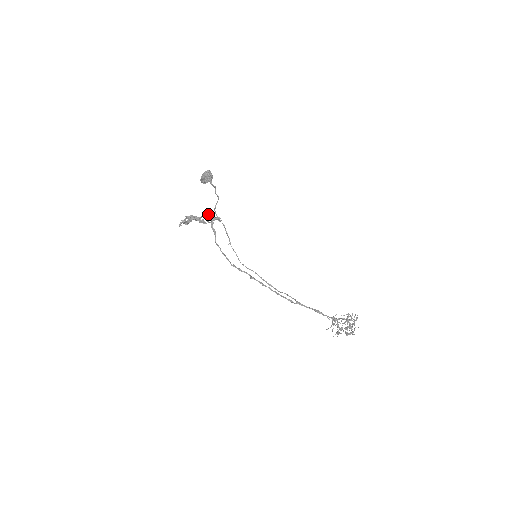
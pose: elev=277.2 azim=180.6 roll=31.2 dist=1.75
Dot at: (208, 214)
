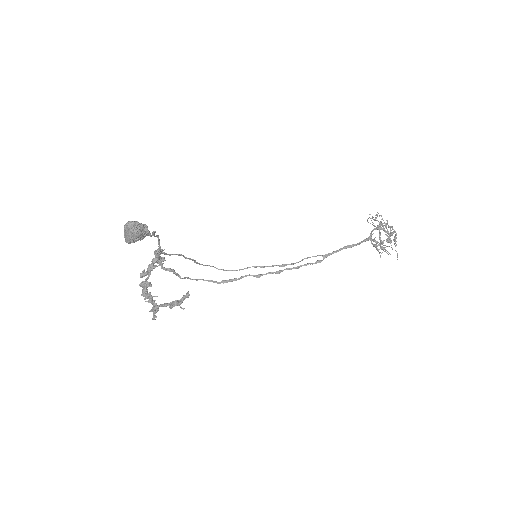
Dot at: (152, 262)
